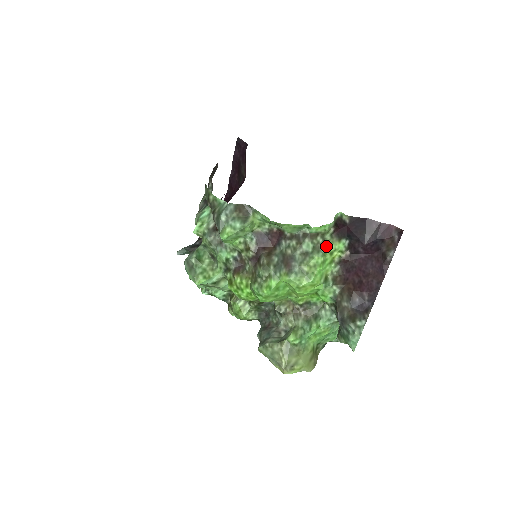
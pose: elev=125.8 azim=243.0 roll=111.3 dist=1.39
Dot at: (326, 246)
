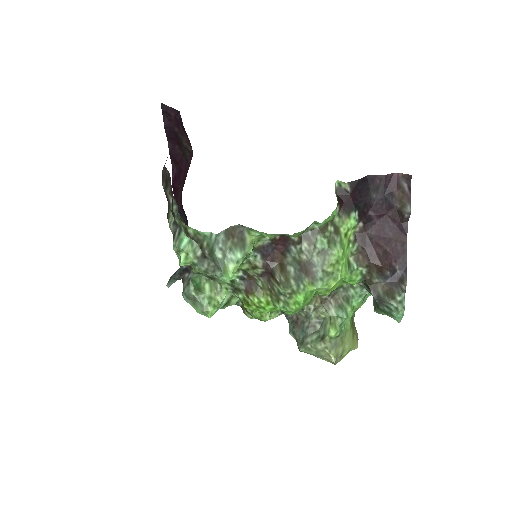
Dot at: (338, 231)
